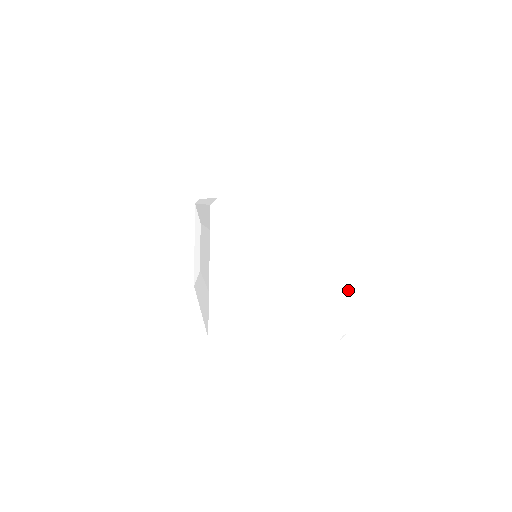
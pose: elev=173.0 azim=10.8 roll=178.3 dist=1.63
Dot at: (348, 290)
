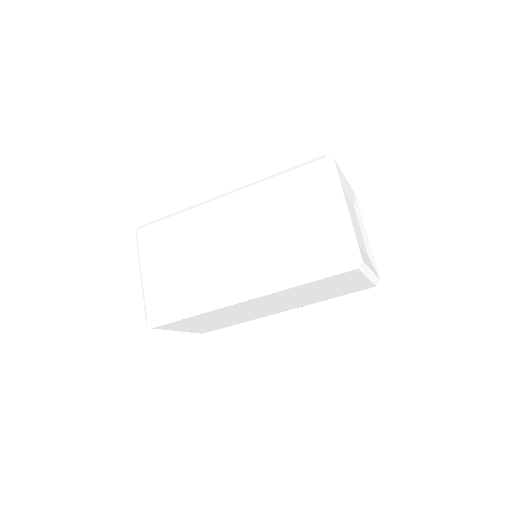
Dot at: occluded
